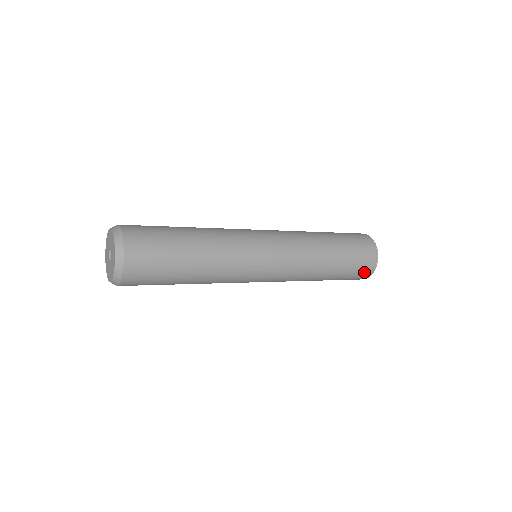
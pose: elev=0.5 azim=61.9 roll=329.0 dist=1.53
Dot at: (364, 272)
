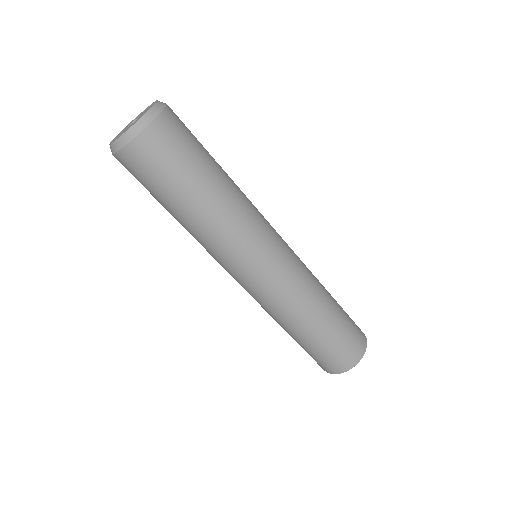
Dot at: (352, 352)
